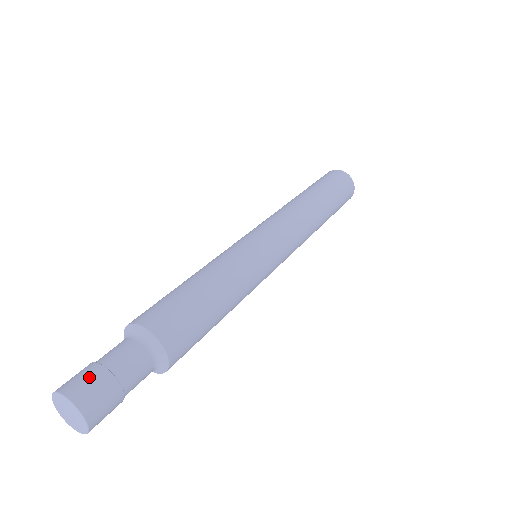
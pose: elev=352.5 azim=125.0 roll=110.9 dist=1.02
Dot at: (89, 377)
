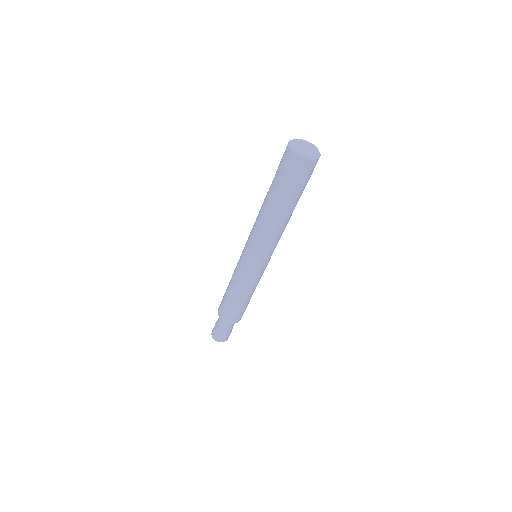
Dot at: (219, 336)
